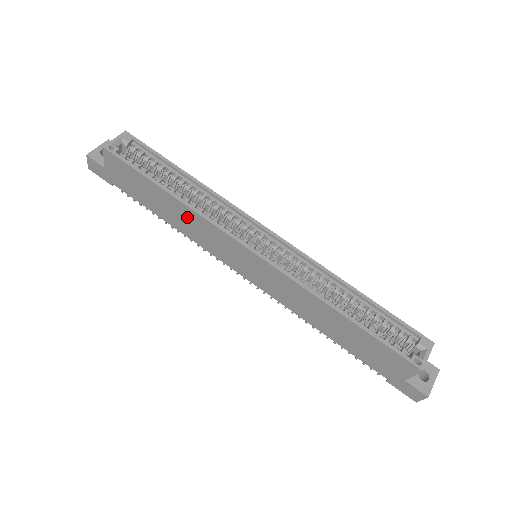
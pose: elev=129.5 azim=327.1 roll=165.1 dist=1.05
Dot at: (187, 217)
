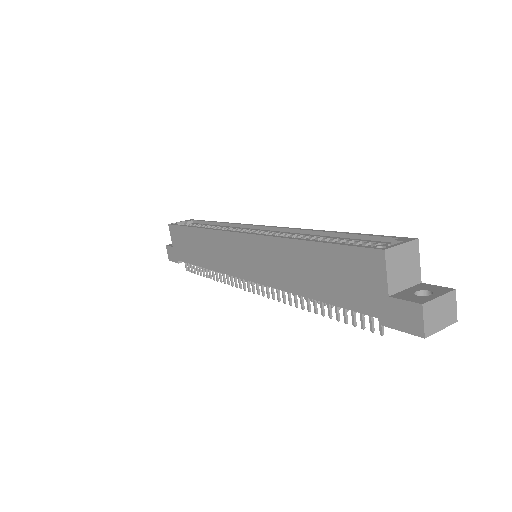
Dot at: (206, 243)
